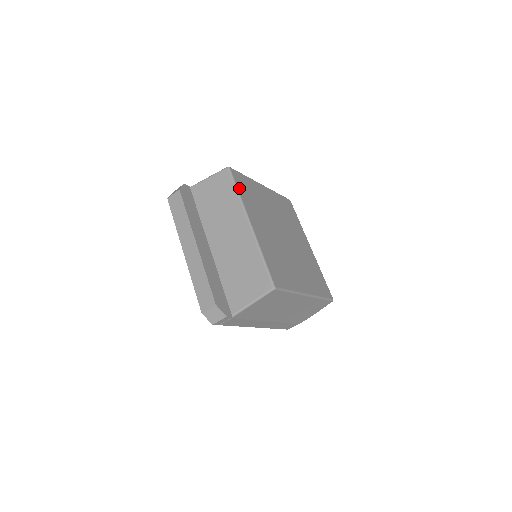
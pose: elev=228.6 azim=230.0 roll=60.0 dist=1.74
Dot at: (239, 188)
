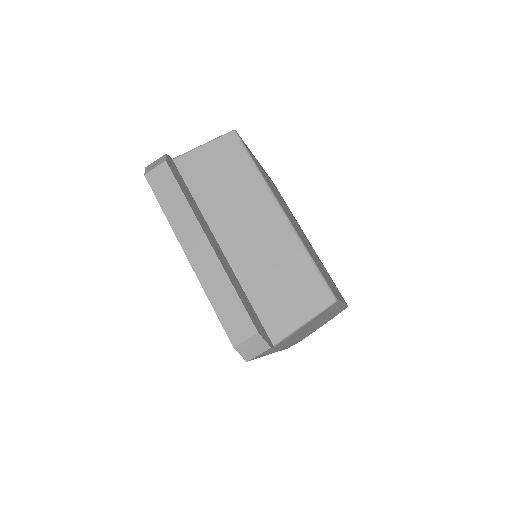
Dot at: (254, 161)
